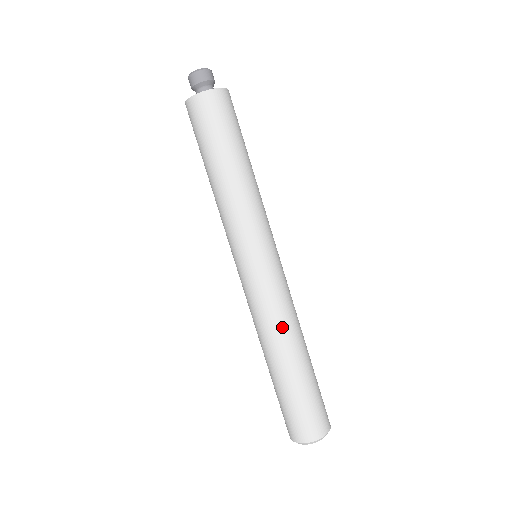
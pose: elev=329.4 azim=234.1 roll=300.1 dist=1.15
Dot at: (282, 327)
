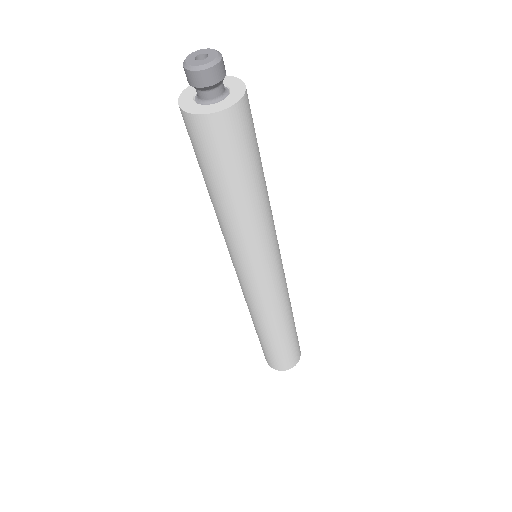
Dot at: (254, 315)
